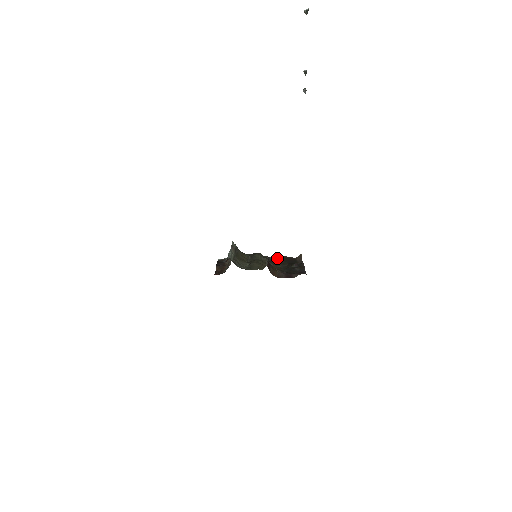
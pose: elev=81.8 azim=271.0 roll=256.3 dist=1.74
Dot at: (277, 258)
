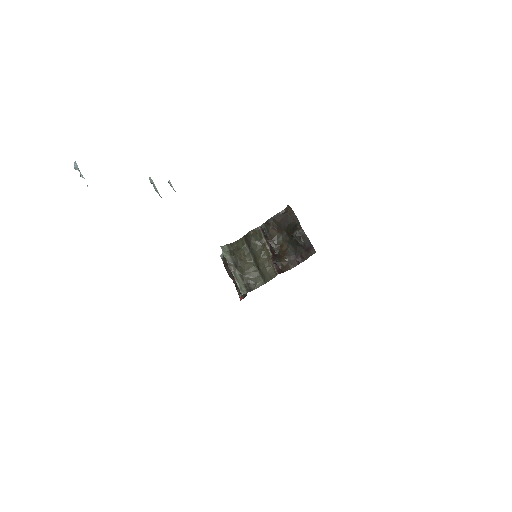
Dot at: (269, 224)
